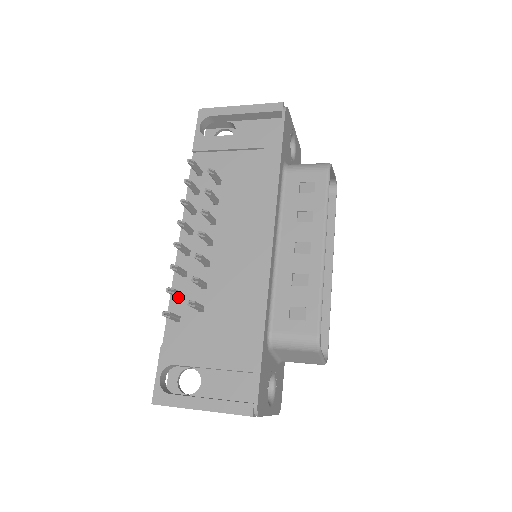
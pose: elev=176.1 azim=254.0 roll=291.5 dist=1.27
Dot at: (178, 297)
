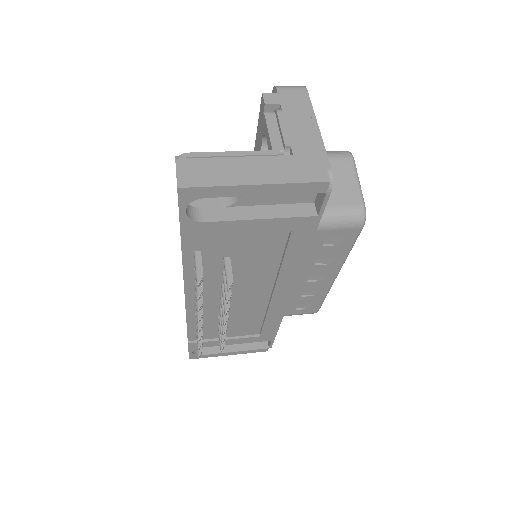
Dot at: occluded
